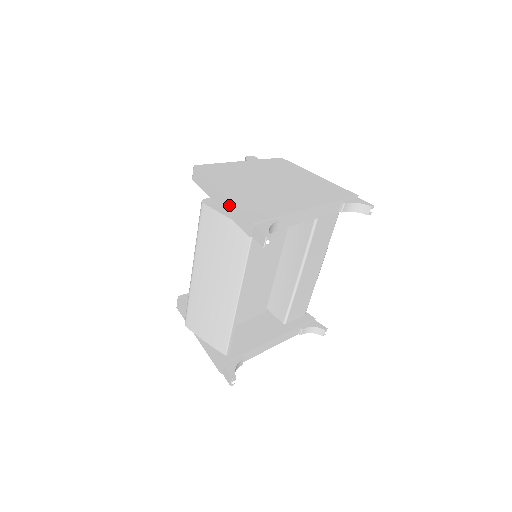
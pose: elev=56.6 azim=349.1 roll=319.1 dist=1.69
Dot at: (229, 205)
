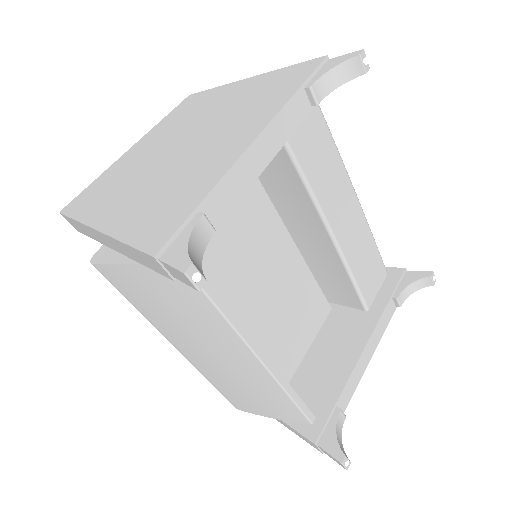
Dot at: (118, 245)
